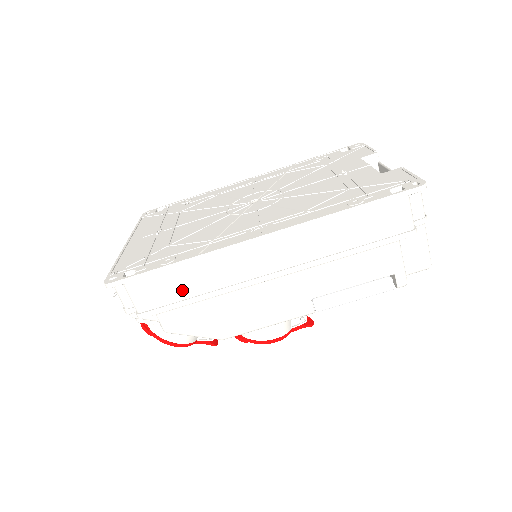
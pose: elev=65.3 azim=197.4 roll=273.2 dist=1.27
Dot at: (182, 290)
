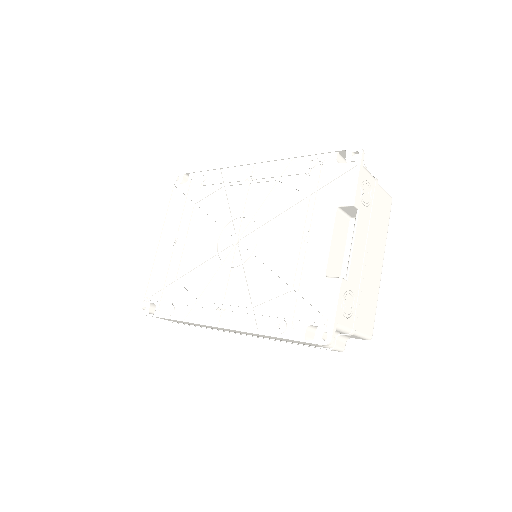
Dot at: (186, 323)
